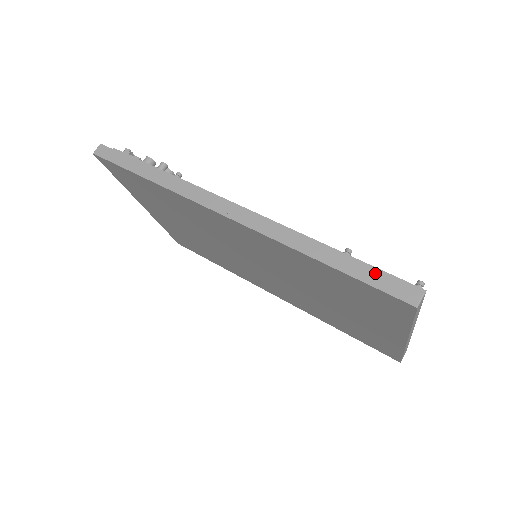
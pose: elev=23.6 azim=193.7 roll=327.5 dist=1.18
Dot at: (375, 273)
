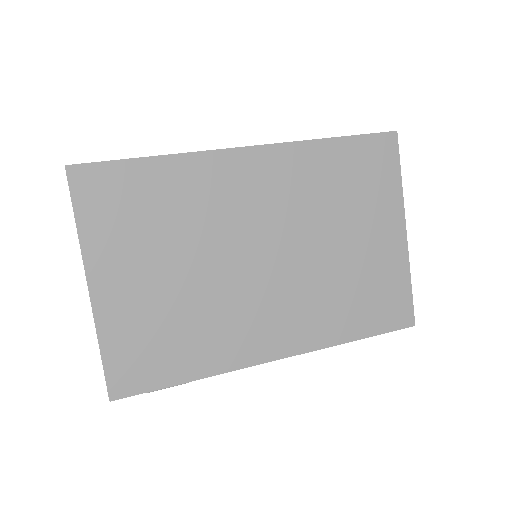
Dot at: occluded
